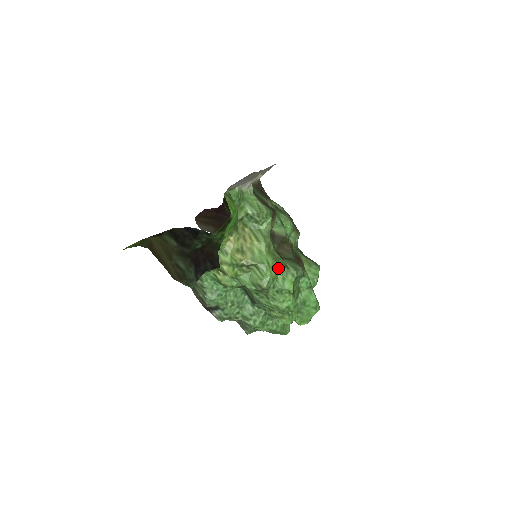
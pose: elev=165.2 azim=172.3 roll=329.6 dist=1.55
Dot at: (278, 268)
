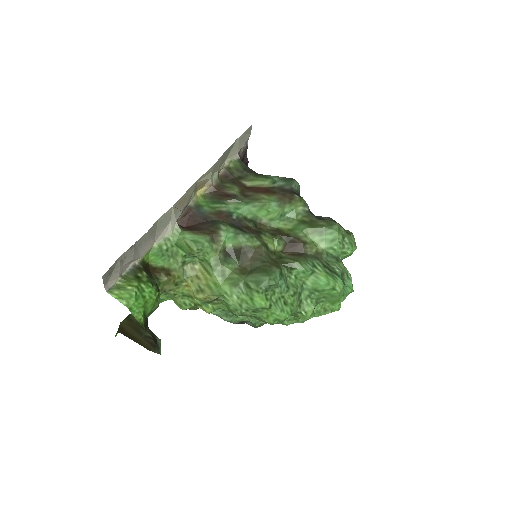
Dot at: (239, 292)
